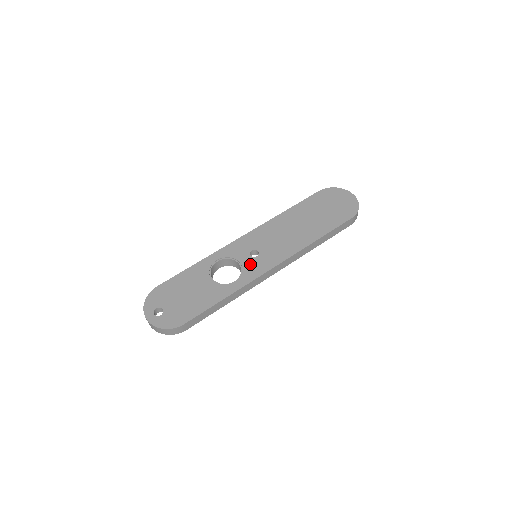
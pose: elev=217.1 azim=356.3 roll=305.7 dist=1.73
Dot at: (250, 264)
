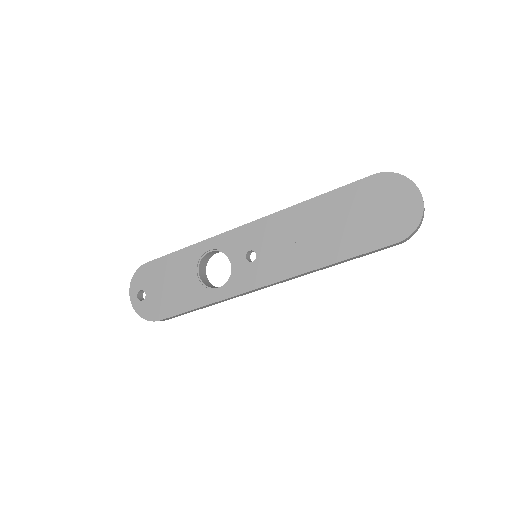
Dot at: (241, 271)
